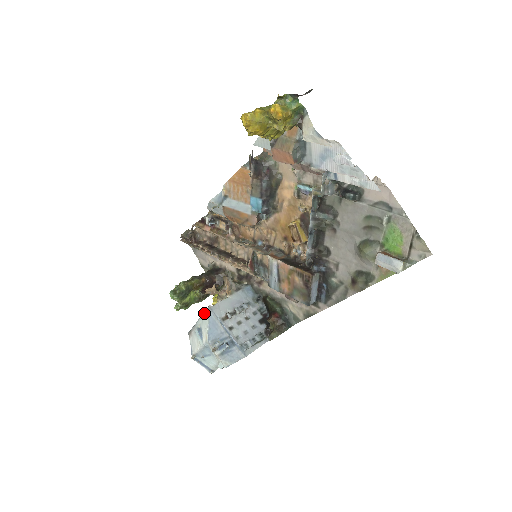
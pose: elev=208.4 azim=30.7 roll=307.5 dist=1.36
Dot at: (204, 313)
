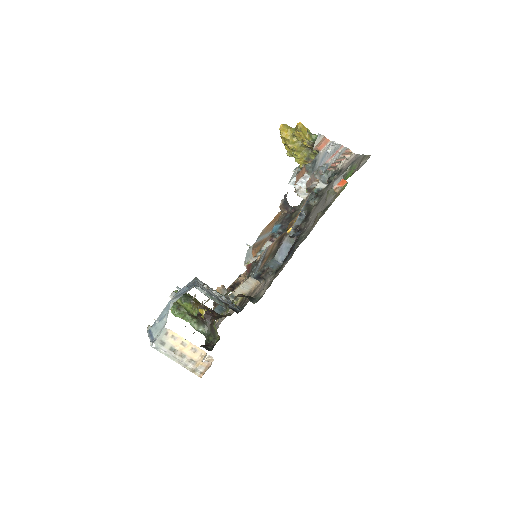
Dot at: occluded
